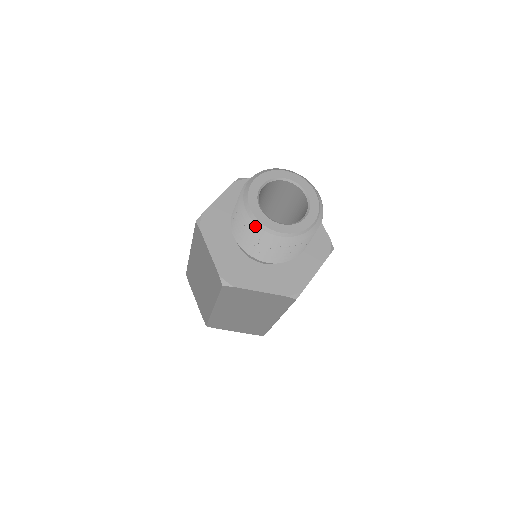
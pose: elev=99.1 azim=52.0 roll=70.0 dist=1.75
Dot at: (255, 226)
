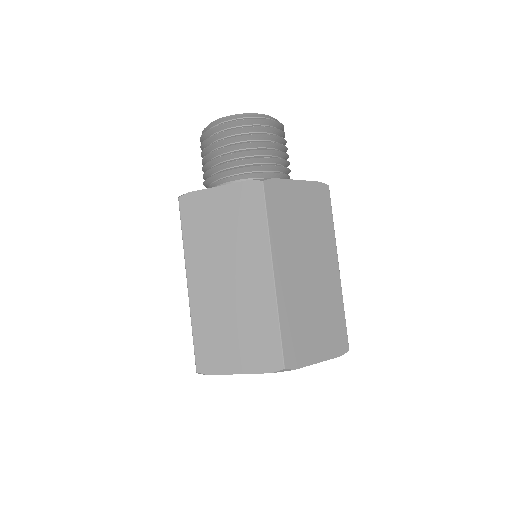
Dot at: (241, 119)
